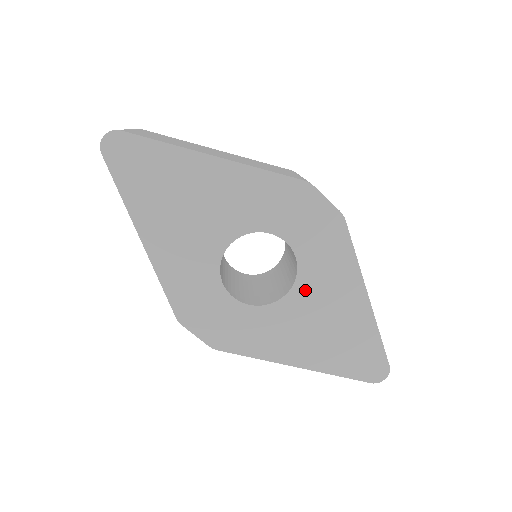
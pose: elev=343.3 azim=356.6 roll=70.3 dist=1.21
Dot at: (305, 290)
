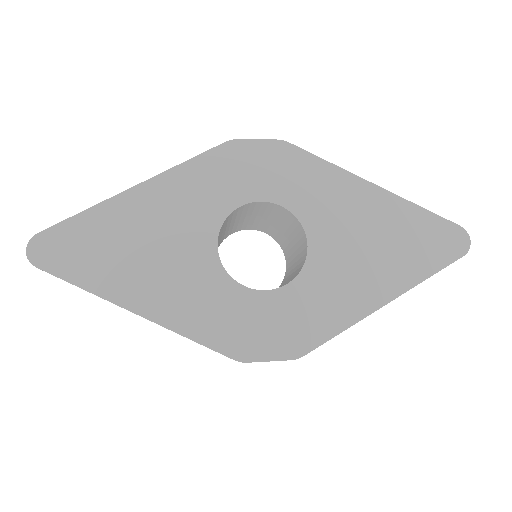
Dot at: (319, 227)
